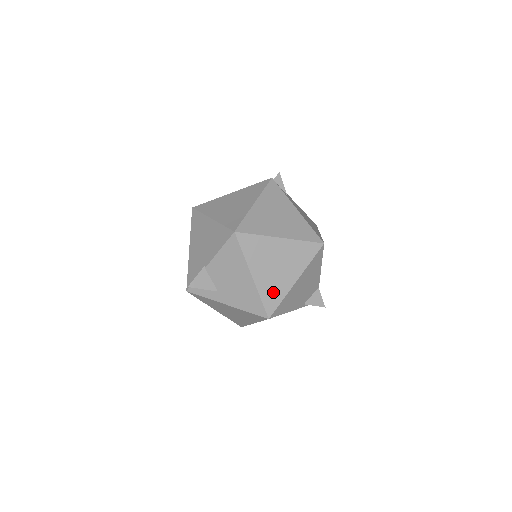
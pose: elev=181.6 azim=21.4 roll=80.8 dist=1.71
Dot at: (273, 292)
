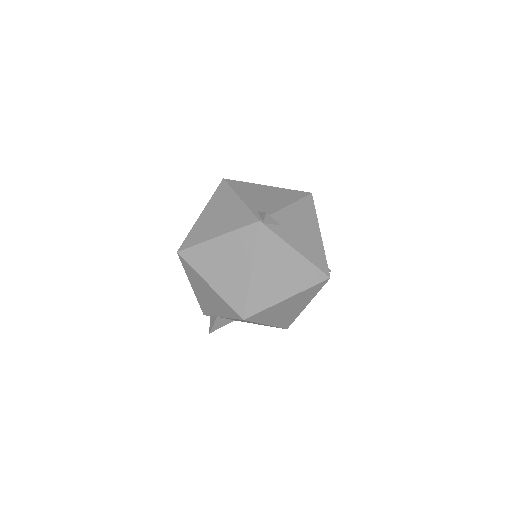
Dot at: (287, 320)
